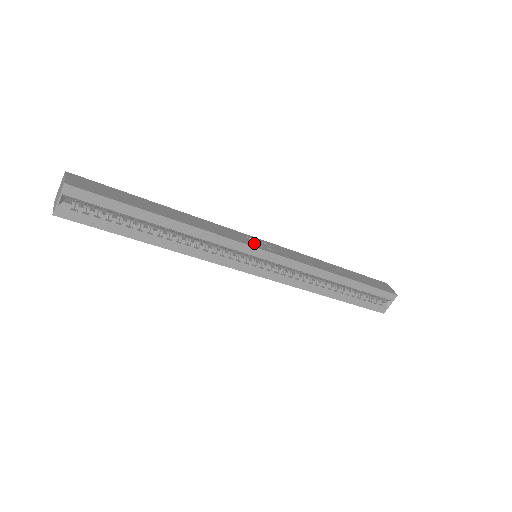
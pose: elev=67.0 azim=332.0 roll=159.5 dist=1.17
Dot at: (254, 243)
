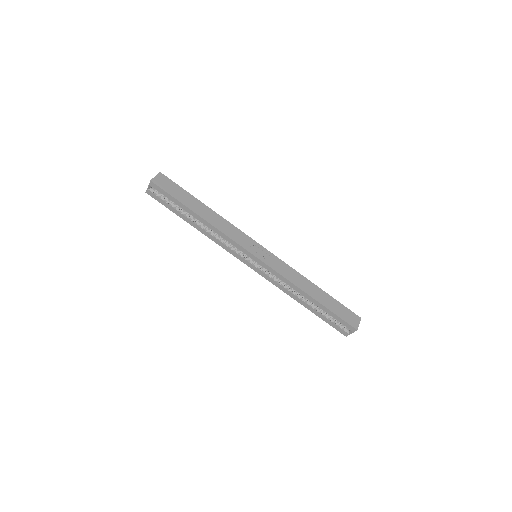
Dot at: (252, 249)
